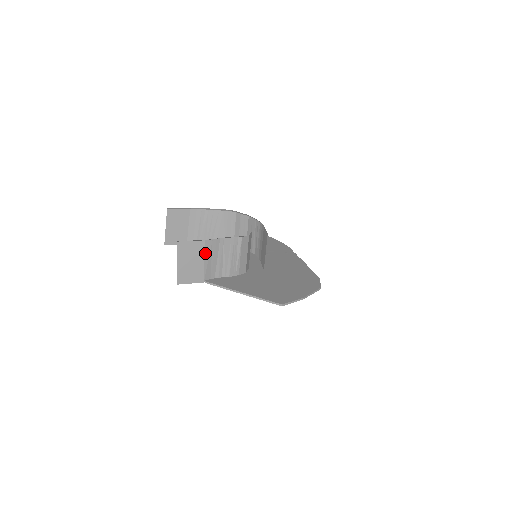
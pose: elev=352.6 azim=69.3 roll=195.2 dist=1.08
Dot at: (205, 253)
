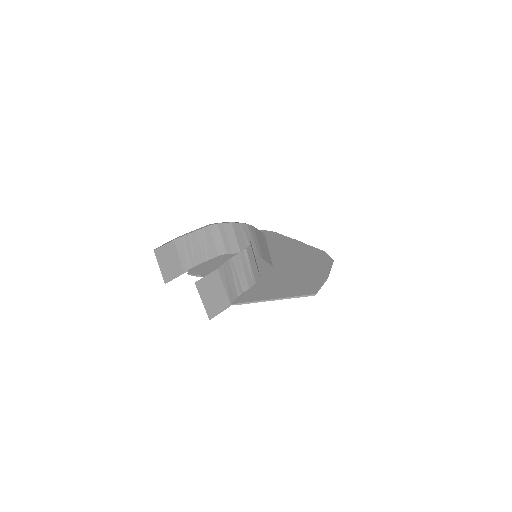
Dot at: (222, 279)
